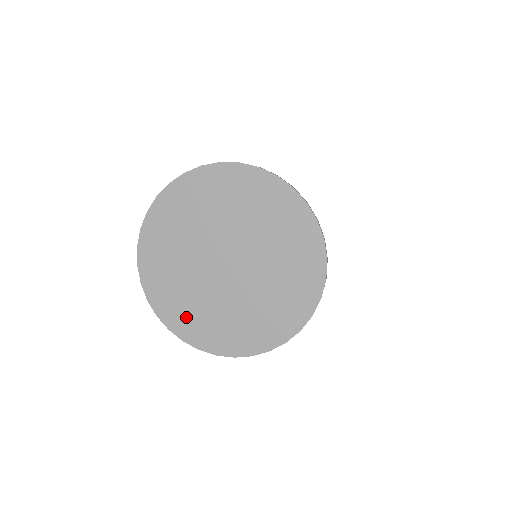
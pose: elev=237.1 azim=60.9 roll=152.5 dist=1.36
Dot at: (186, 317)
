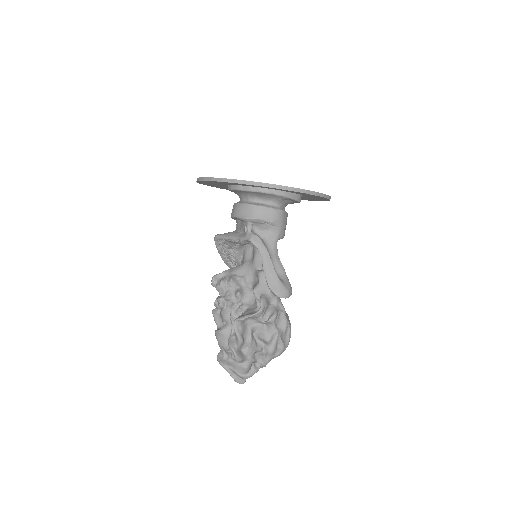
Dot at: occluded
